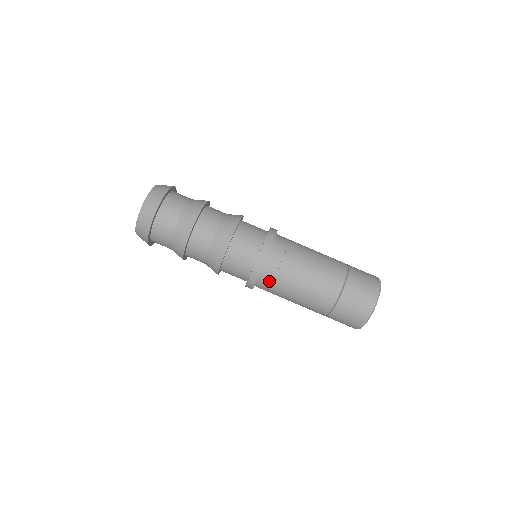
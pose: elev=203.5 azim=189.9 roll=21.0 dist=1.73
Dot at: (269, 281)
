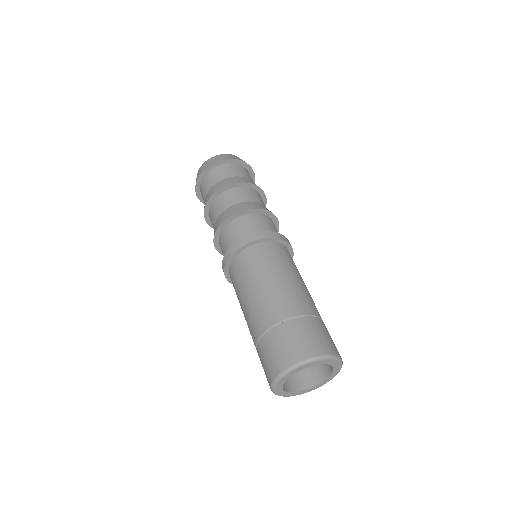
Dot at: occluded
